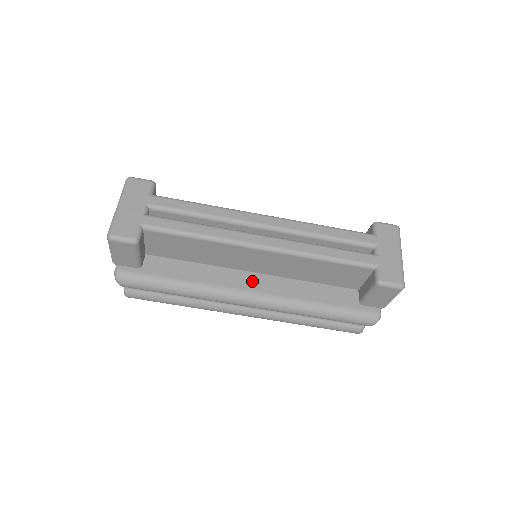
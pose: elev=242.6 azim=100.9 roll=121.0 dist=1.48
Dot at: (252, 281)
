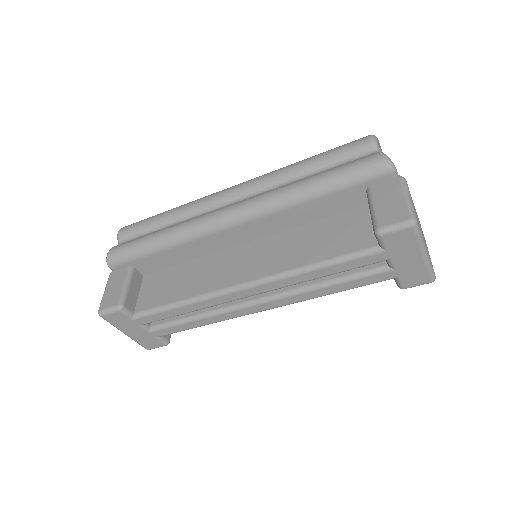
Dot at: occluded
